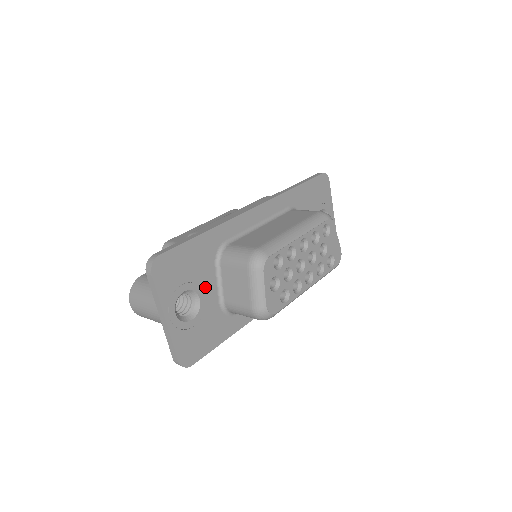
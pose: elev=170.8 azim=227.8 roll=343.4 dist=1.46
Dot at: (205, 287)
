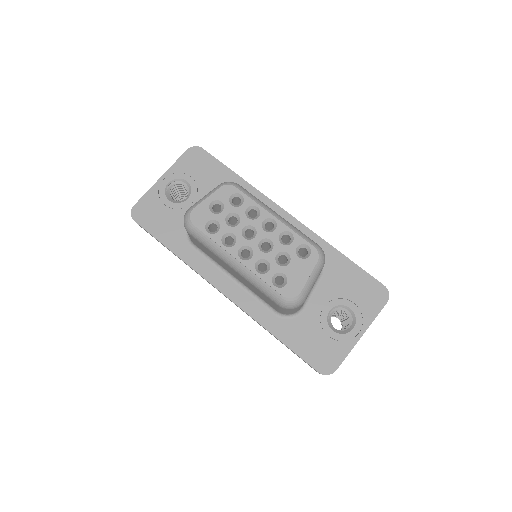
Dot at: (199, 199)
